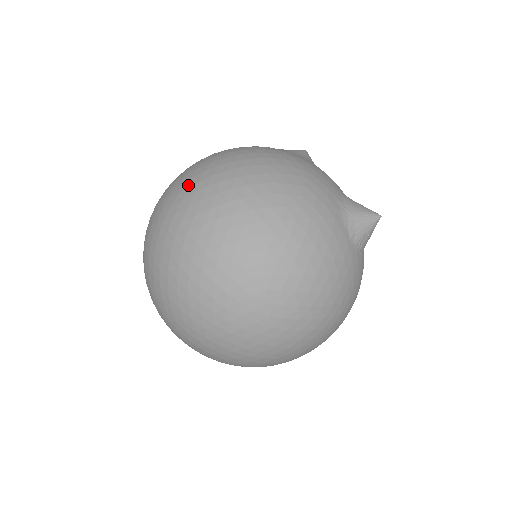
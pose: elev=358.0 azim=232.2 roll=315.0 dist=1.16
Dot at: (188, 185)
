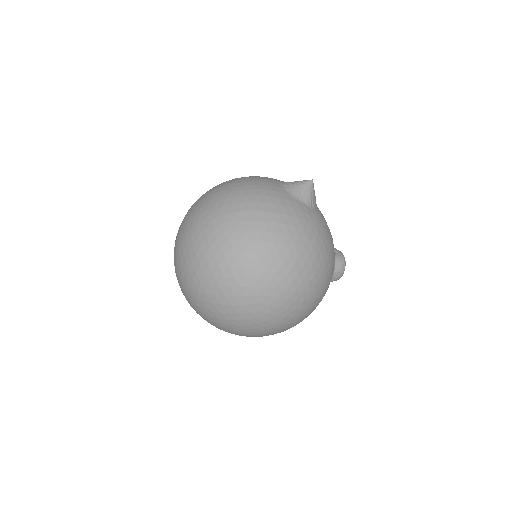
Dot at: occluded
